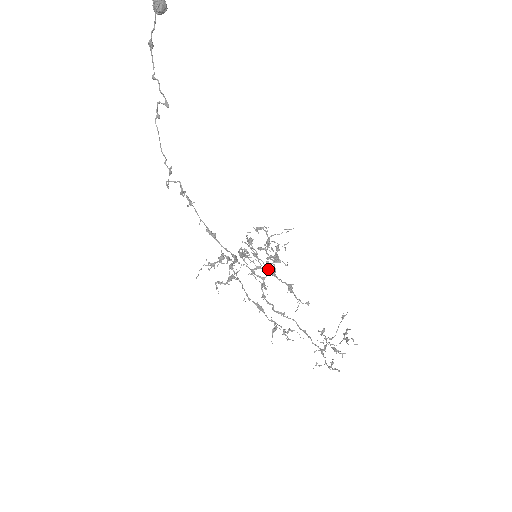
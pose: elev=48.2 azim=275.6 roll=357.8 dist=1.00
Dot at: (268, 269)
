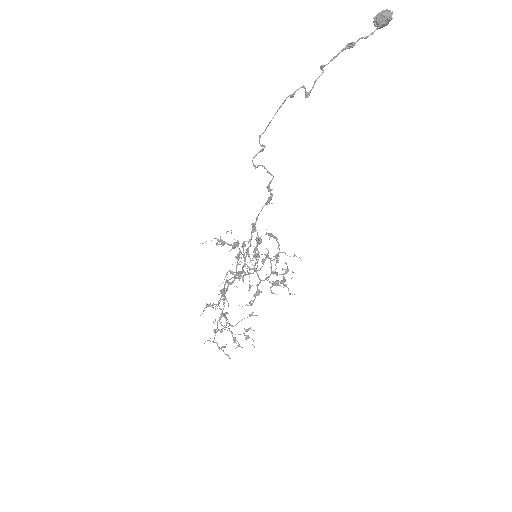
Dot at: (273, 285)
